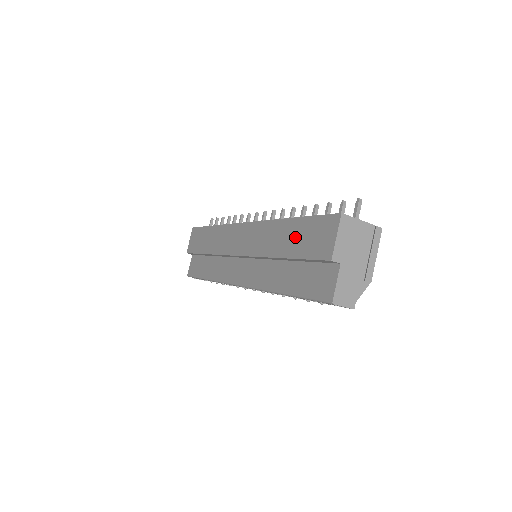
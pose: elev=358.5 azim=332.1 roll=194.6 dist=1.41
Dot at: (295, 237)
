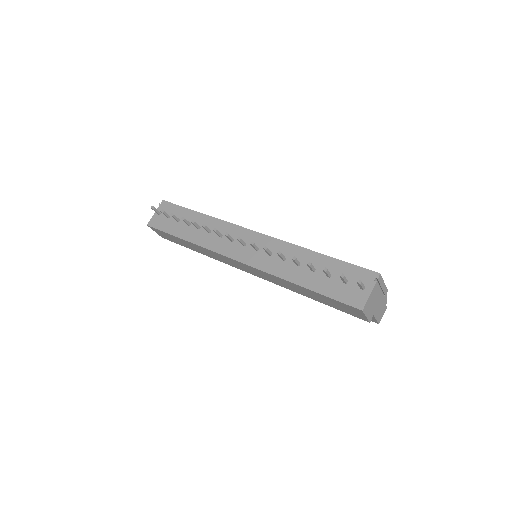
Dot at: (318, 298)
